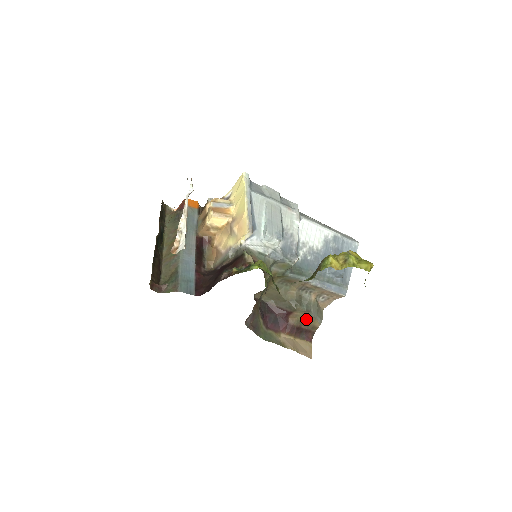
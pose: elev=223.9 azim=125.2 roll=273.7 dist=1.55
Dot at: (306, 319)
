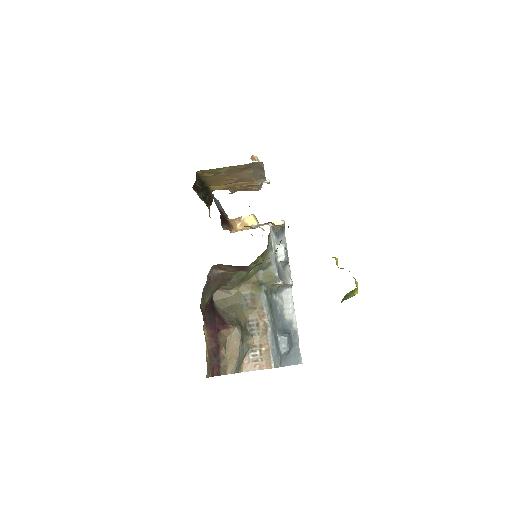
Dot at: (231, 347)
